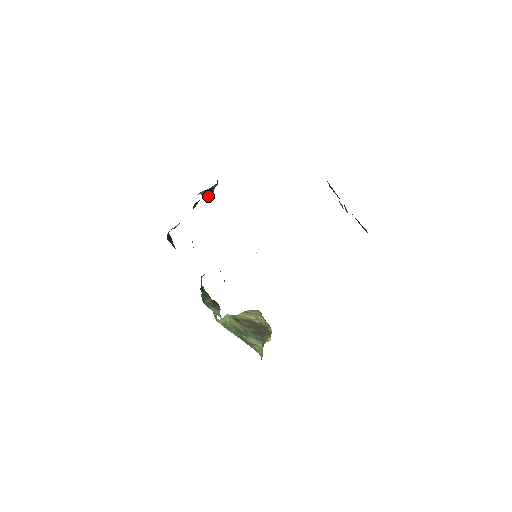
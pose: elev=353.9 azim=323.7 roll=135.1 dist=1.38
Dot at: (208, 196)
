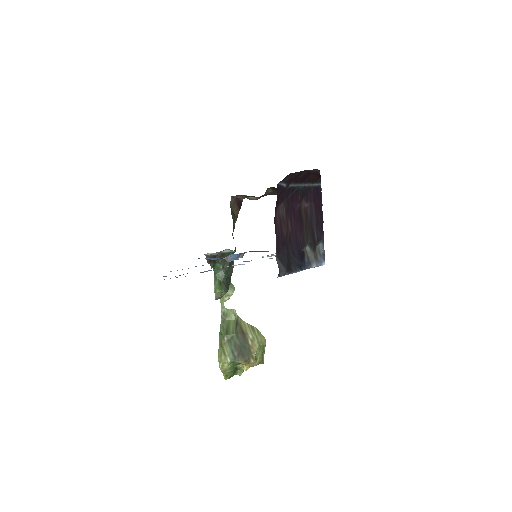
Dot at: occluded
